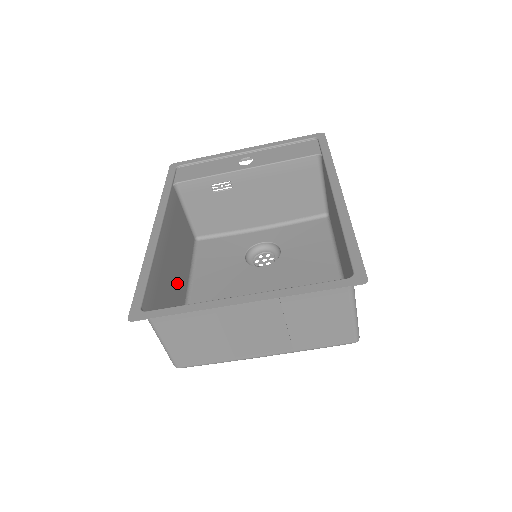
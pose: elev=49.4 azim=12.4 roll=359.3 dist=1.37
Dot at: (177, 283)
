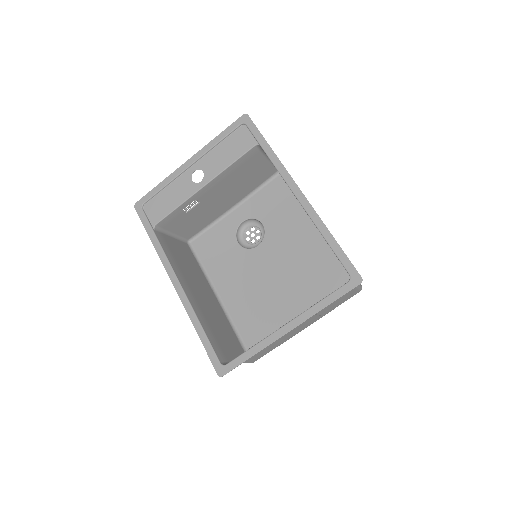
Dot at: (211, 304)
